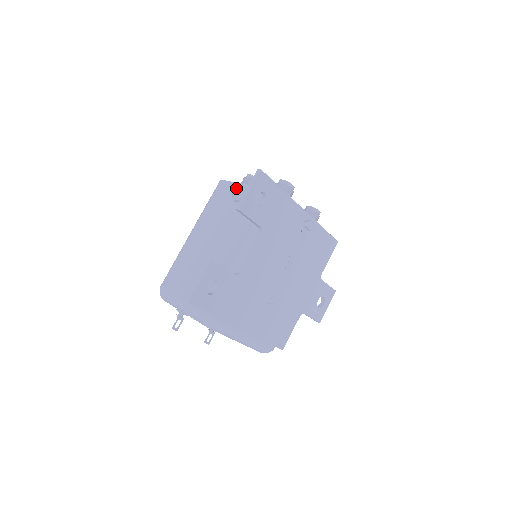
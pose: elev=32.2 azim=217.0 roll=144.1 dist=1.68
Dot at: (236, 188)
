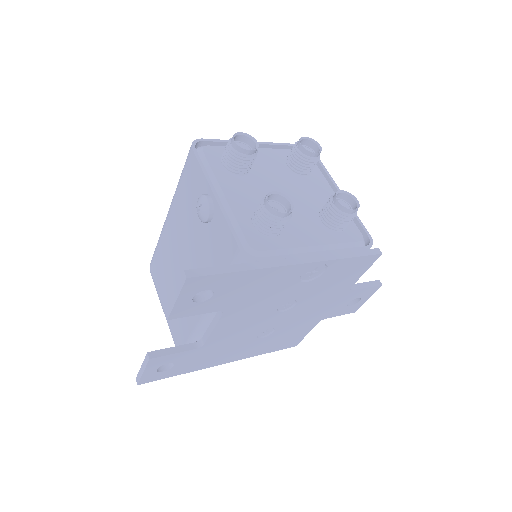
Dot at: (199, 200)
